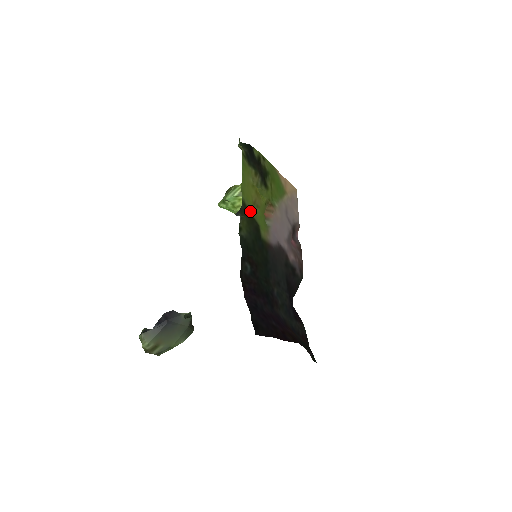
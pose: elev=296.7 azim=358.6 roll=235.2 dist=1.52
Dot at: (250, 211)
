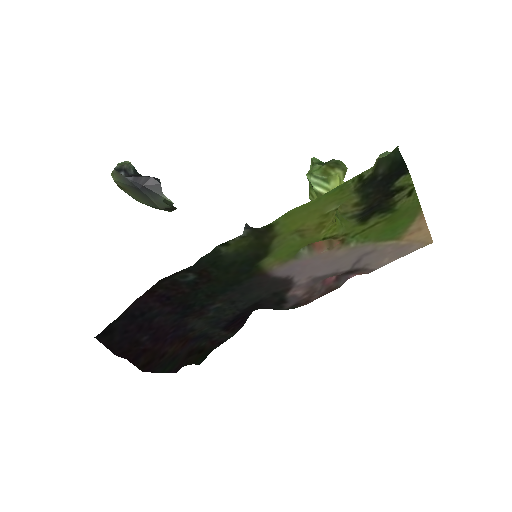
Dot at: (273, 237)
